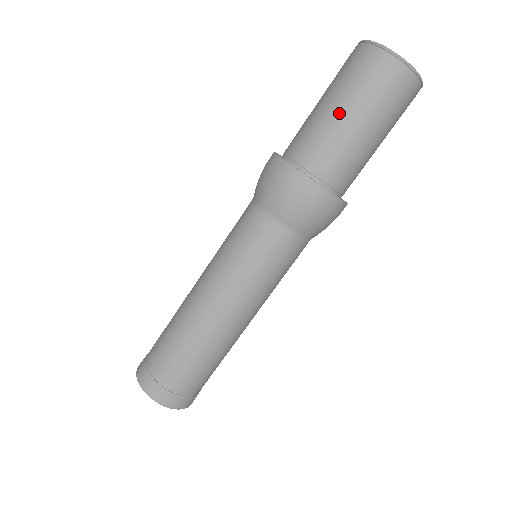
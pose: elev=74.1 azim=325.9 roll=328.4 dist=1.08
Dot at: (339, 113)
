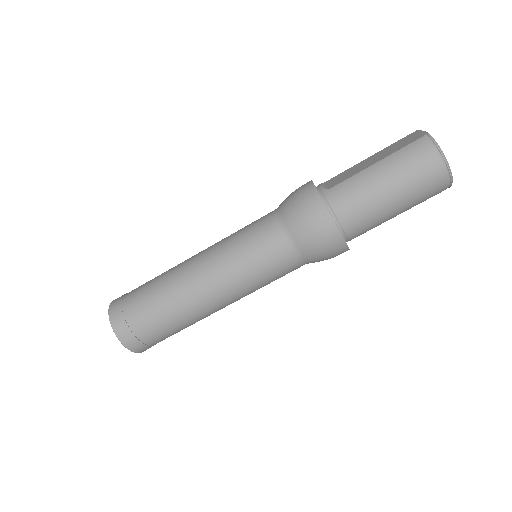
Dot at: (394, 209)
